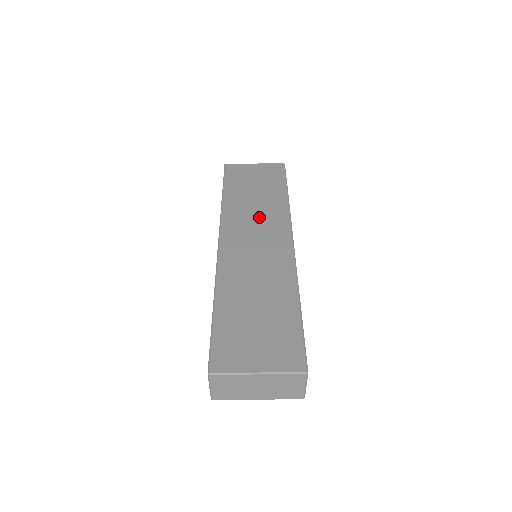
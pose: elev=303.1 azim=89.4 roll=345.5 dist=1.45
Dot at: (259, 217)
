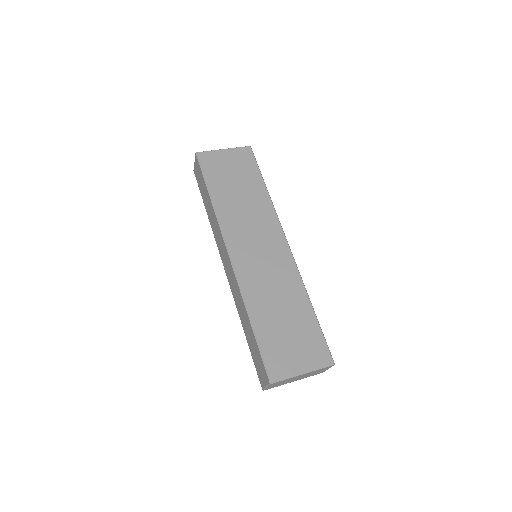
Dot at: (252, 219)
